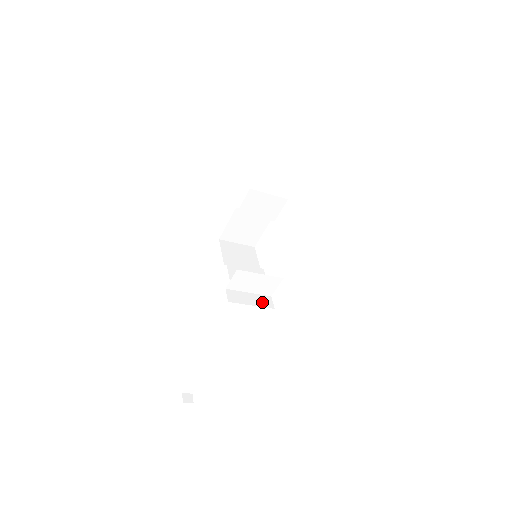
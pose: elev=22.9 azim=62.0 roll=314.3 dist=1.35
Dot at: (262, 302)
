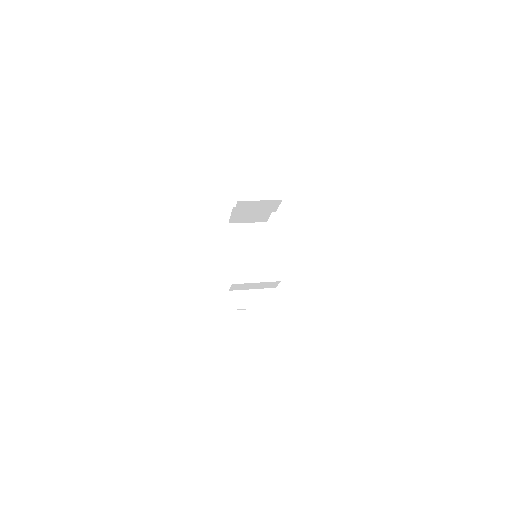
Dot at: (265, 297)
